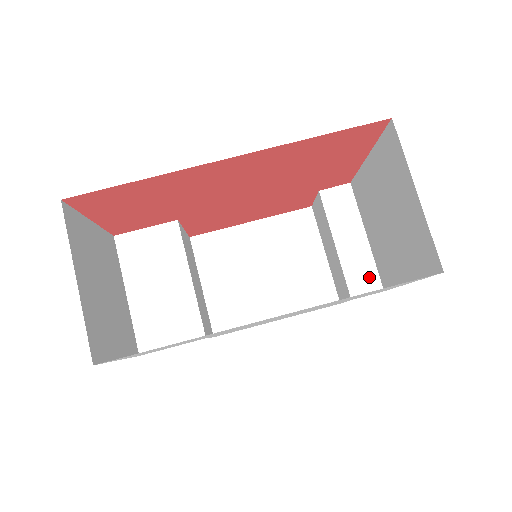
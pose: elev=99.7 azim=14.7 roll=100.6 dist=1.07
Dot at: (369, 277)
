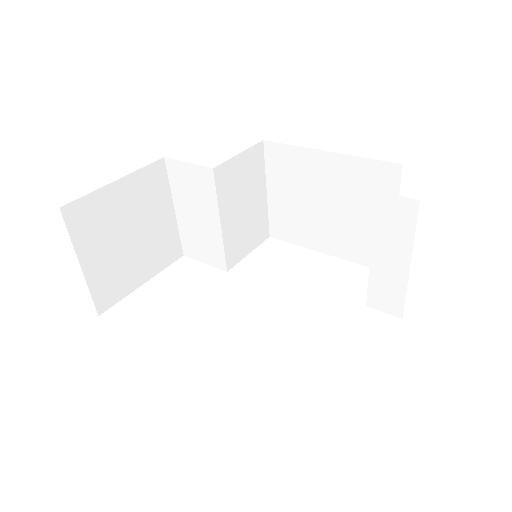
Dot at: (393, 300)
